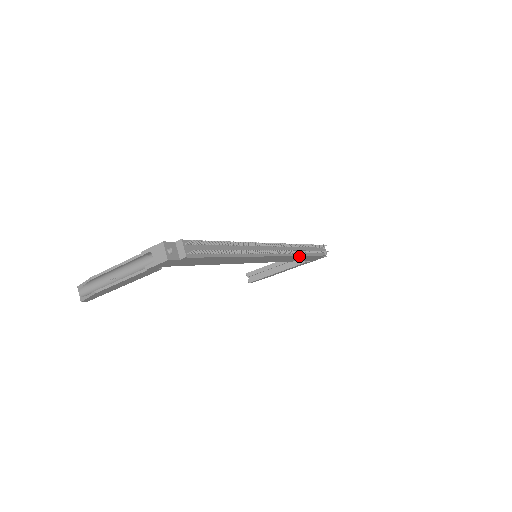
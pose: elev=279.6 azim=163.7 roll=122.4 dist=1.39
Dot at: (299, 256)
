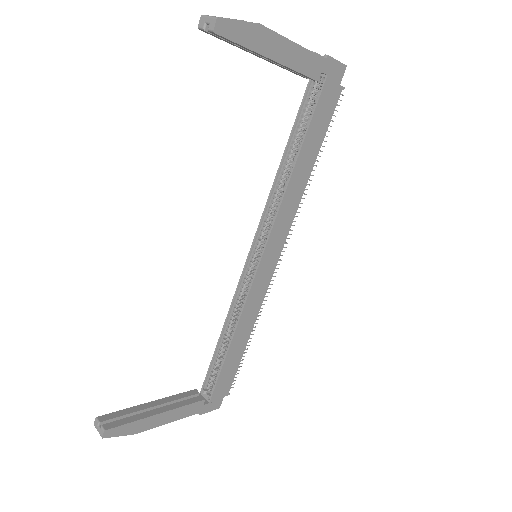
Dot at: (251, 326)
